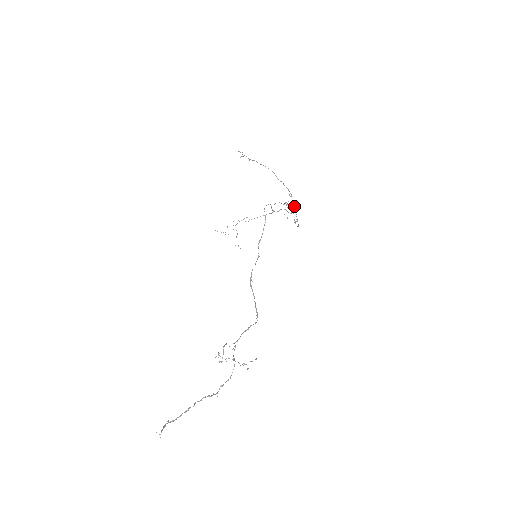
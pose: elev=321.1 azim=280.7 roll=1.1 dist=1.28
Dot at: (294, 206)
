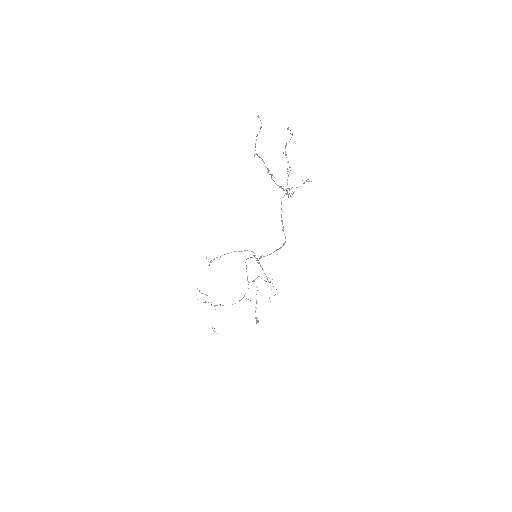
Dot at: (267, 277)
